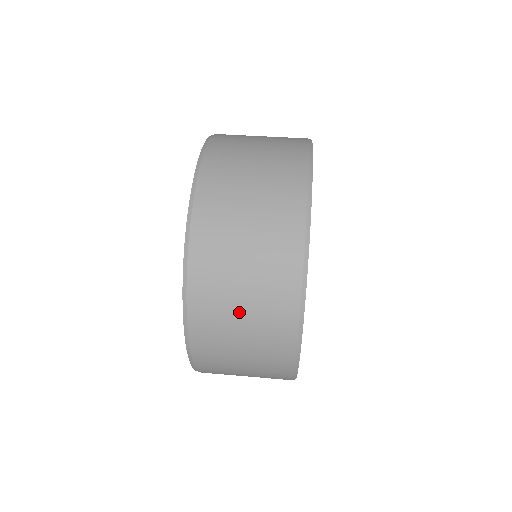
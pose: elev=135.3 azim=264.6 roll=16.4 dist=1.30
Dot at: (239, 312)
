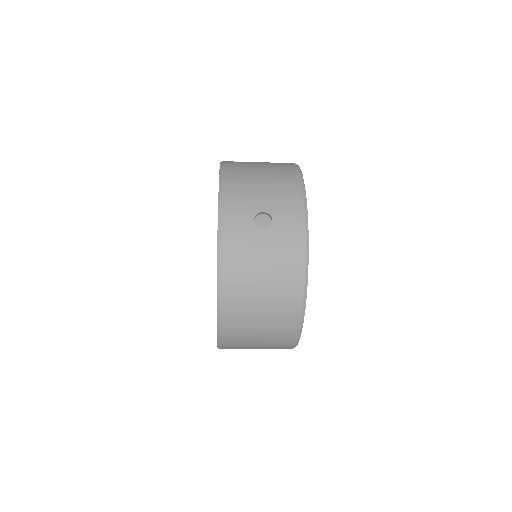
Dot at: occluded
